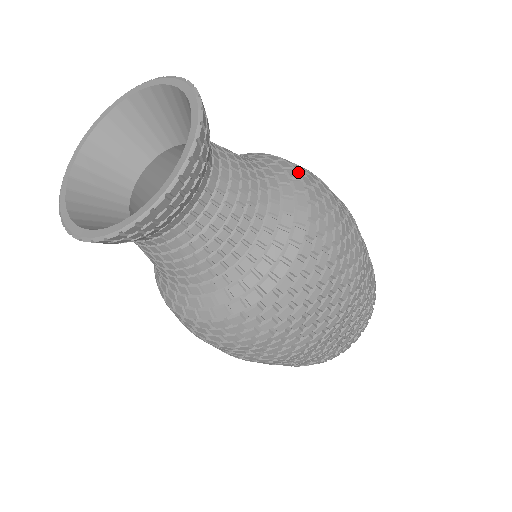
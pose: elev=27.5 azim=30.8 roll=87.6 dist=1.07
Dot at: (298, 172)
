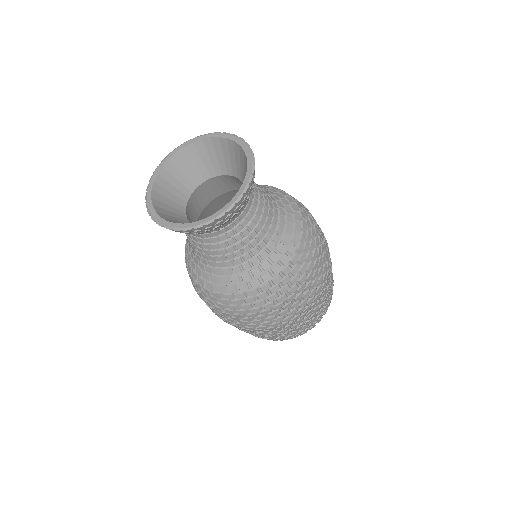
Dot at: (301, 238)
